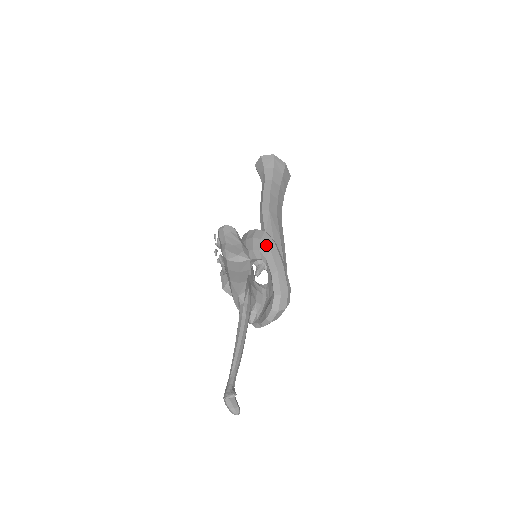
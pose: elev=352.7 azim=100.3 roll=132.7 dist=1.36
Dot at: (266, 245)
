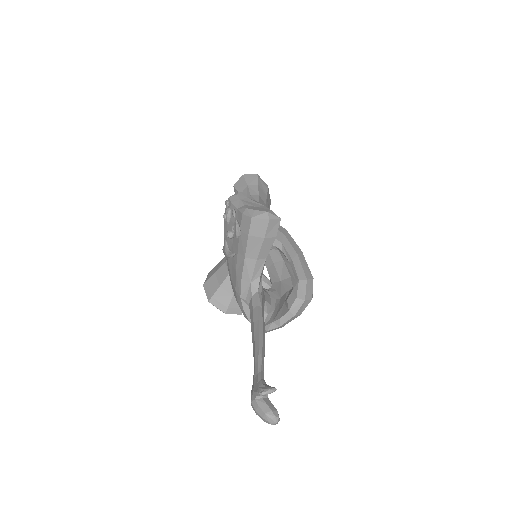
Dot at: (278, 231)
